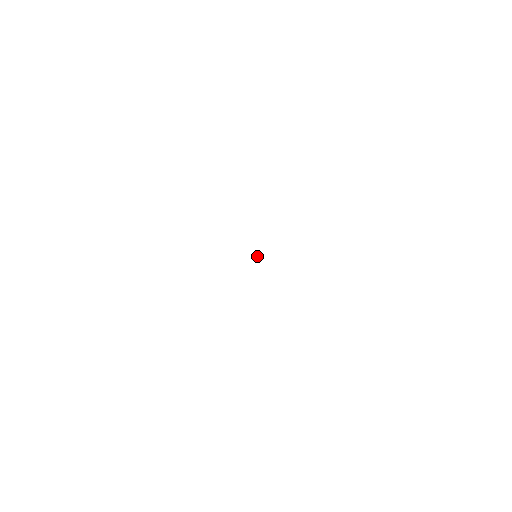
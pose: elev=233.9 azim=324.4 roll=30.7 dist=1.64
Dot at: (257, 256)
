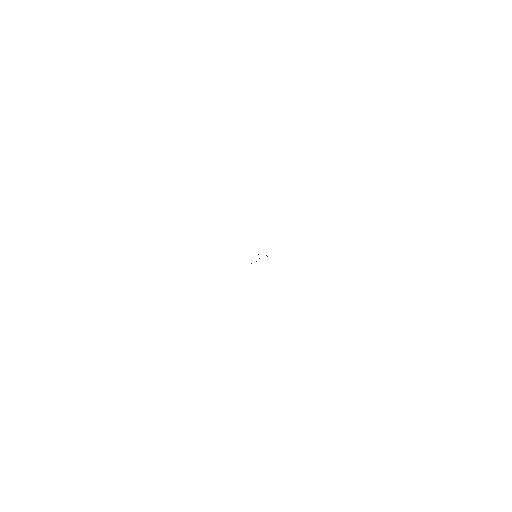
Dot at: occluded
